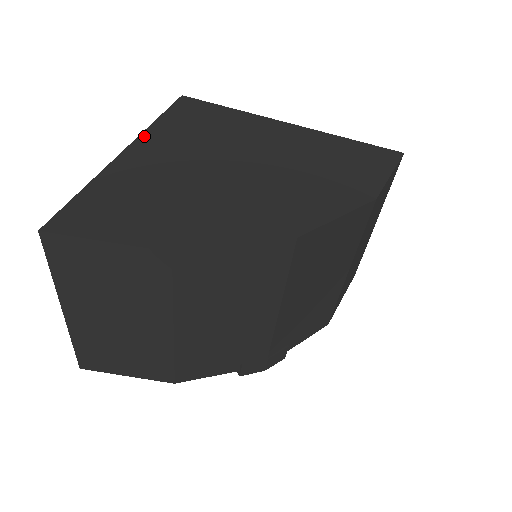
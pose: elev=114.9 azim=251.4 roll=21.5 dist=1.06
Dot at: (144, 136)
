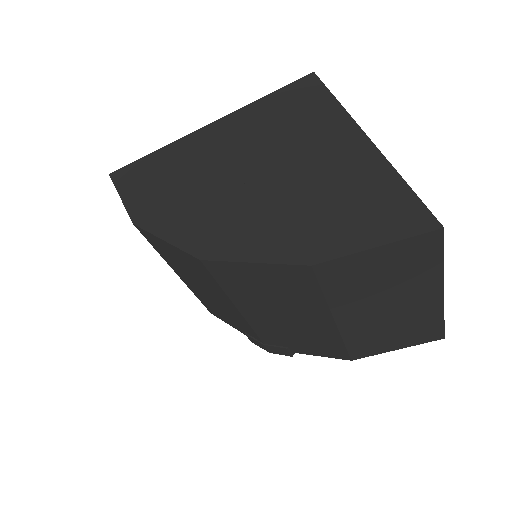
Dot at: (232, 115)
